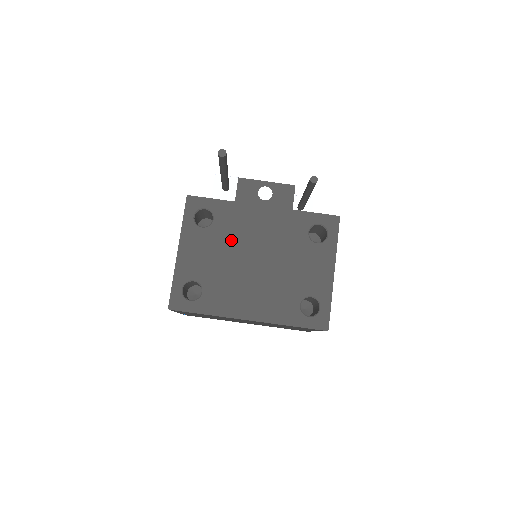
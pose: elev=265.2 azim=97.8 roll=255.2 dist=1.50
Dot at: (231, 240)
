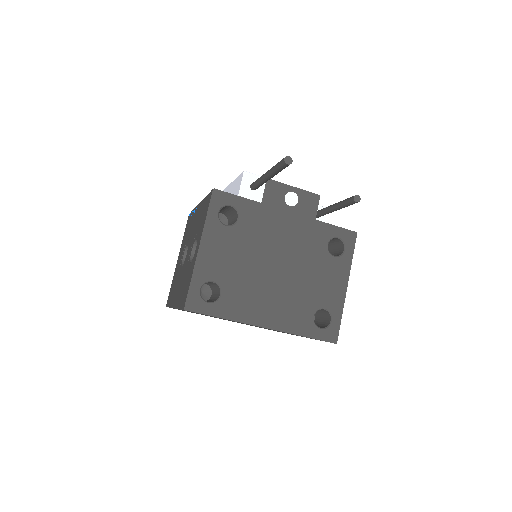
Dot at: (254, 243)
